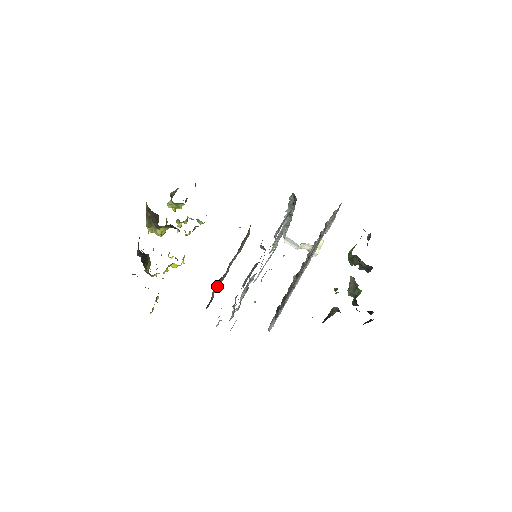
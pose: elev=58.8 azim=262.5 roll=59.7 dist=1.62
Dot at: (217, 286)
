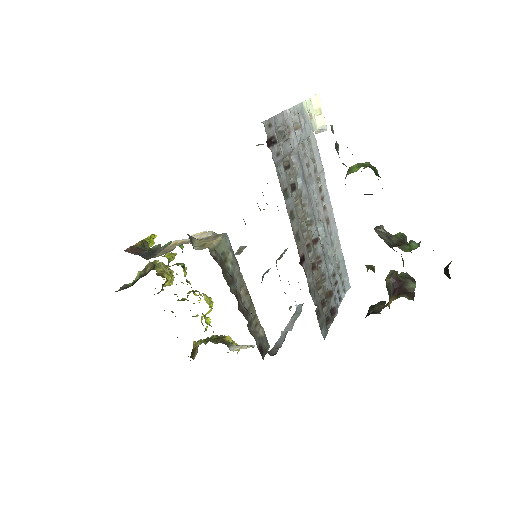
Dot at: (255, 319)
